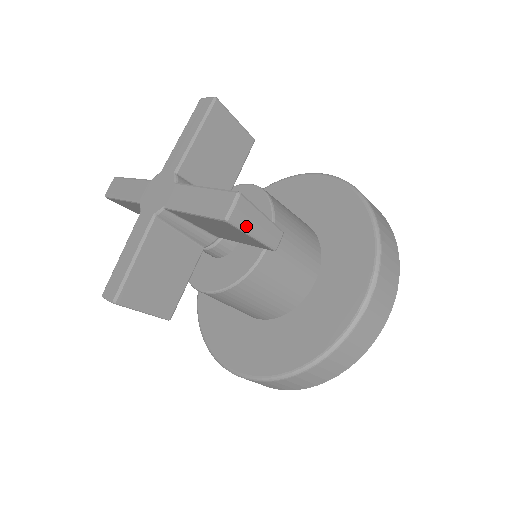
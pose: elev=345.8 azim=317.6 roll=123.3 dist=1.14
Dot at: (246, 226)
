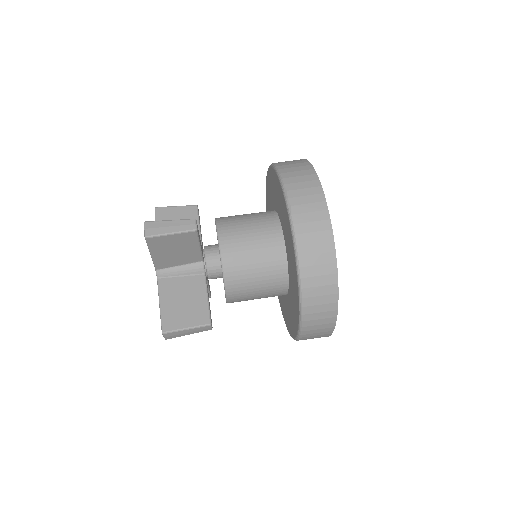
Dot at: (161, 232)
